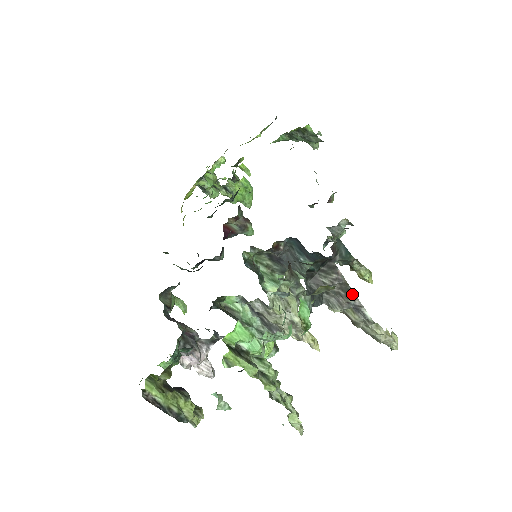
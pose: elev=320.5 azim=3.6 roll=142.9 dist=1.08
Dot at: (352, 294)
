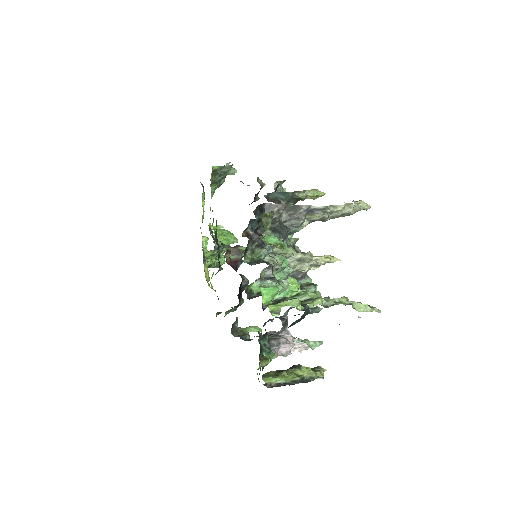
Dot at: (296, 207)
